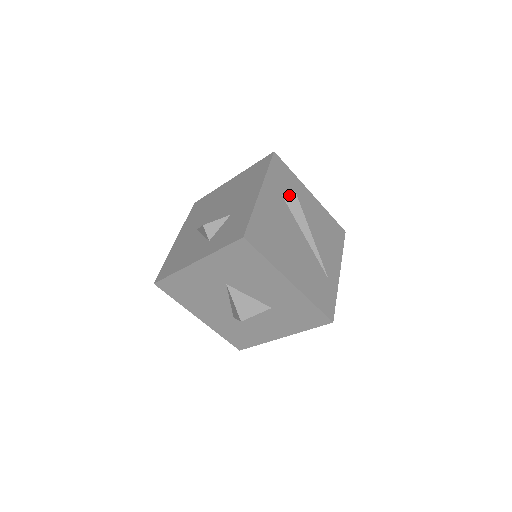
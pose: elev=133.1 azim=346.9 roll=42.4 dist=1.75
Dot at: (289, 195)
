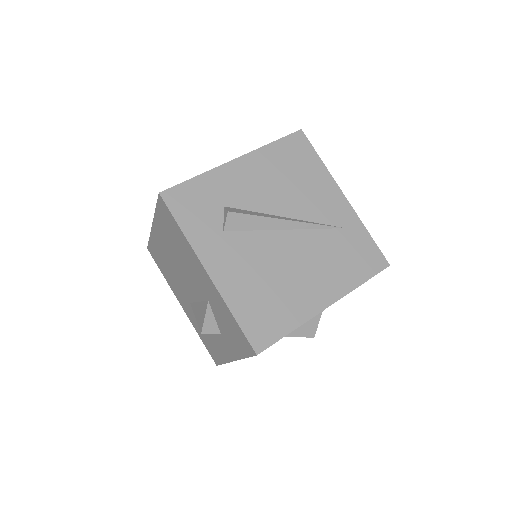
Dot at: (228, 222)
